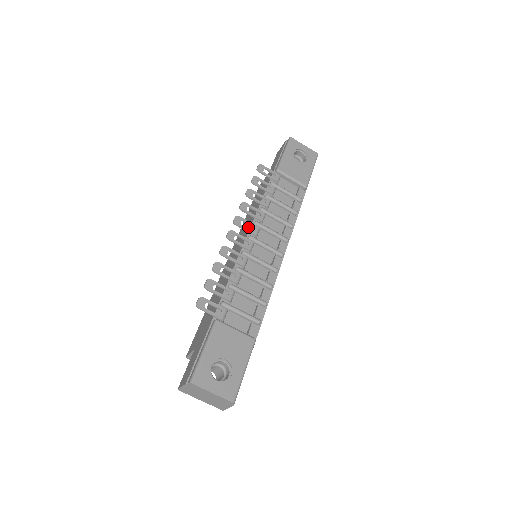
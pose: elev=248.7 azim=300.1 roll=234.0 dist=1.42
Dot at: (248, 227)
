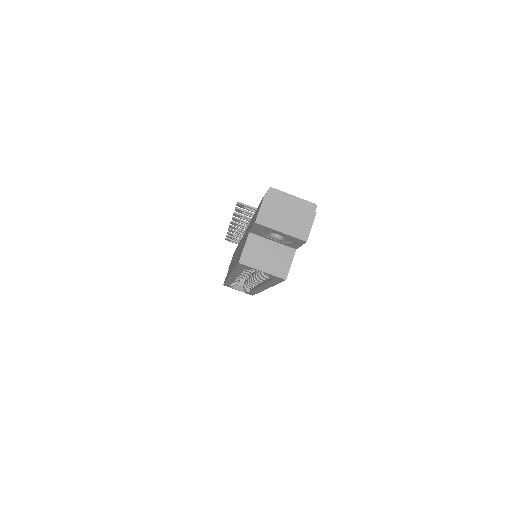
Dot at: occluded
